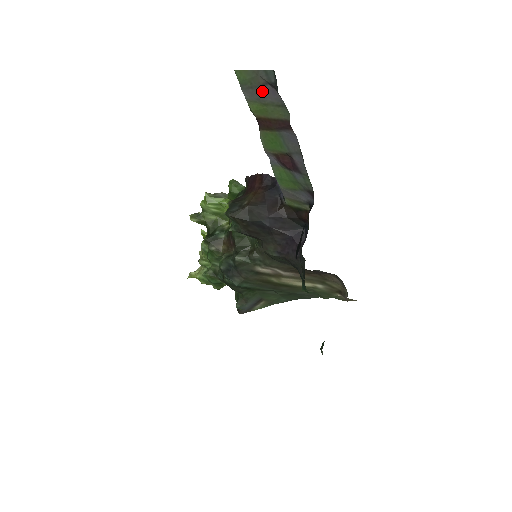
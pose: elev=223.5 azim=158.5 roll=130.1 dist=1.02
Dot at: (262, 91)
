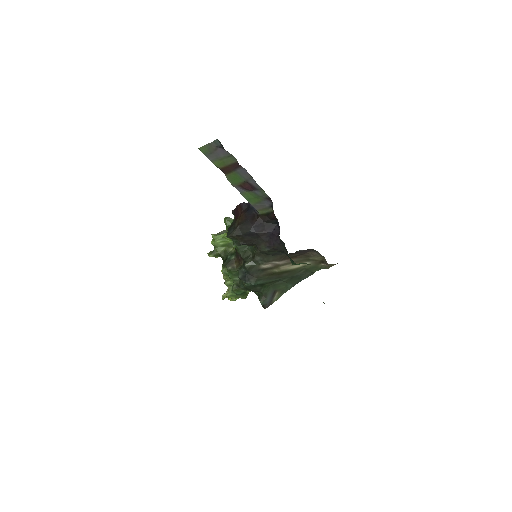
Dot at: (217, 153)
